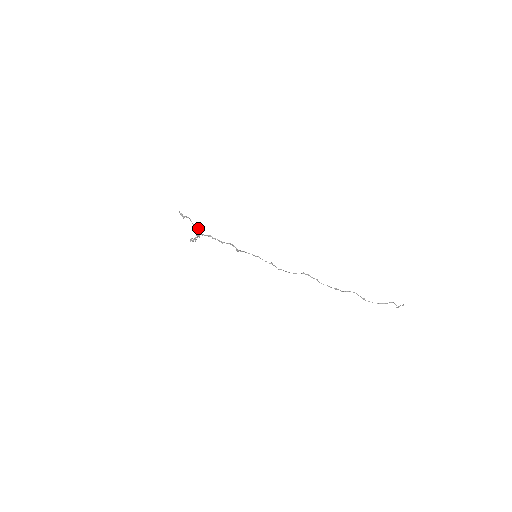
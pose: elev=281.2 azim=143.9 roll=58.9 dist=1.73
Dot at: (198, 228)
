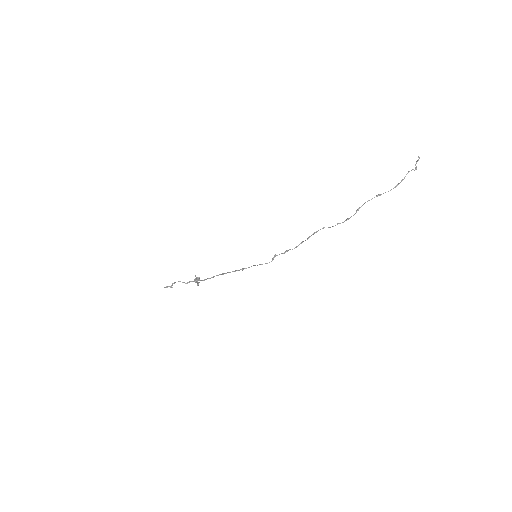
Dot at: (191, 281)
